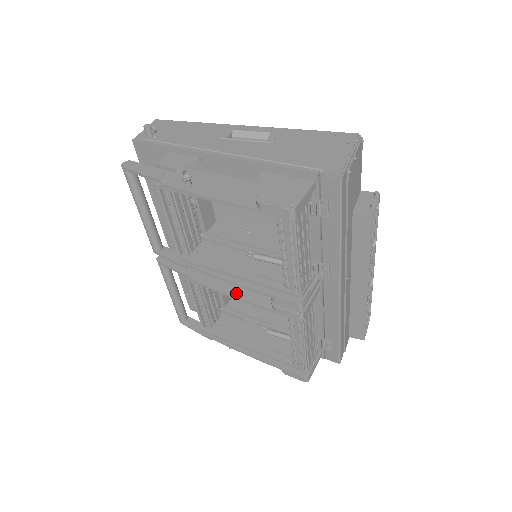
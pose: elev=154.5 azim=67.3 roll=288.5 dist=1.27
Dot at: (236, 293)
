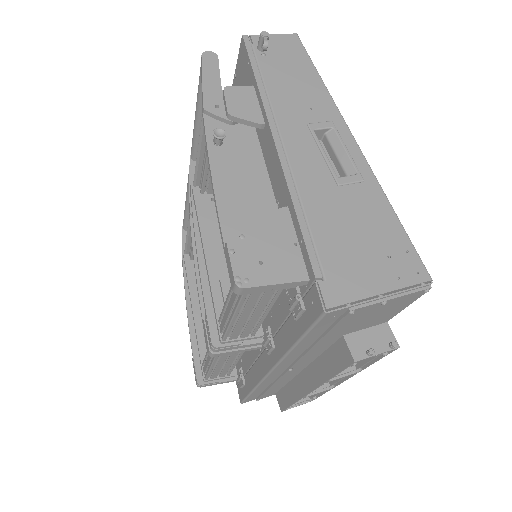
Dot at: occluded
